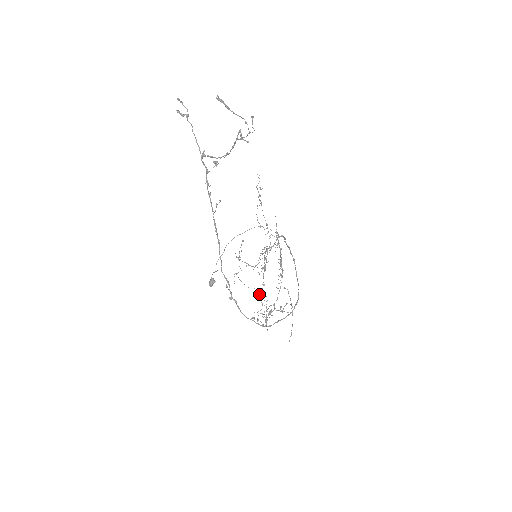
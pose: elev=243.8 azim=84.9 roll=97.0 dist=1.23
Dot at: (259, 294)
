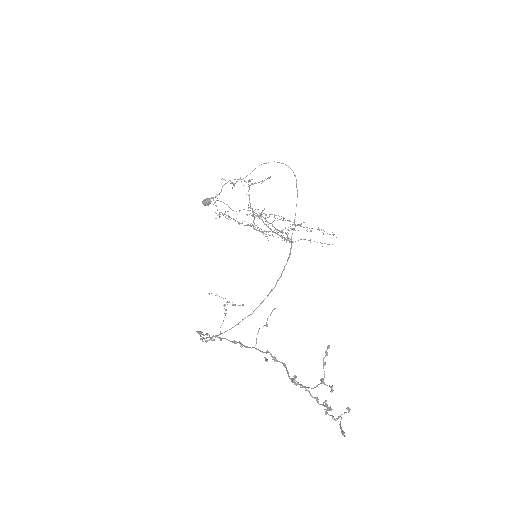
Dot at: (232, 187)
